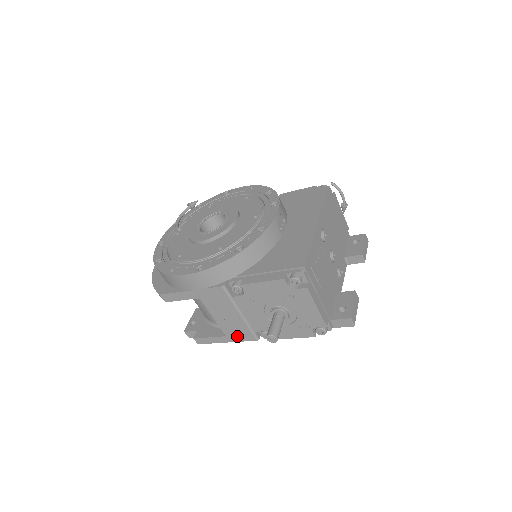
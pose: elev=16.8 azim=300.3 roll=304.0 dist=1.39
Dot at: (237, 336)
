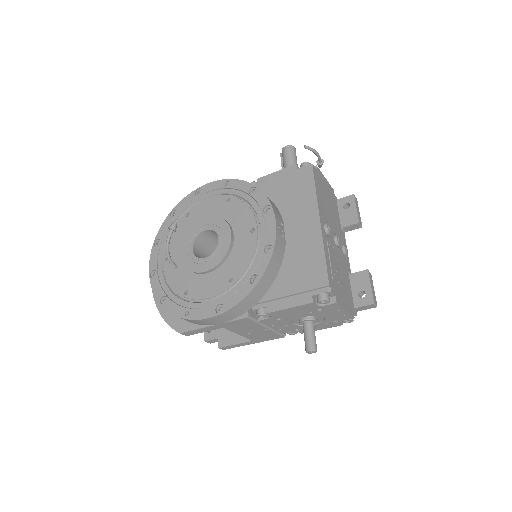
Dot at: (264, 339)
